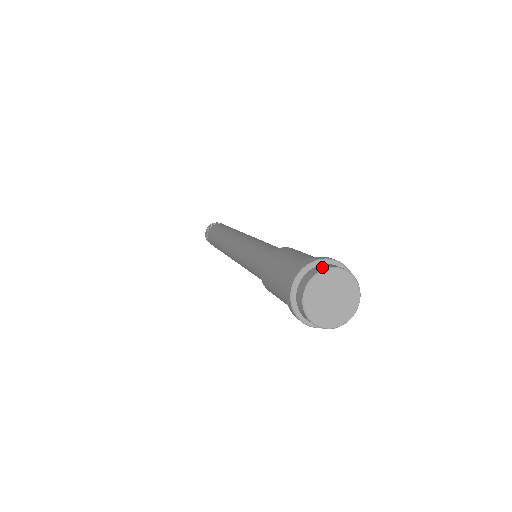
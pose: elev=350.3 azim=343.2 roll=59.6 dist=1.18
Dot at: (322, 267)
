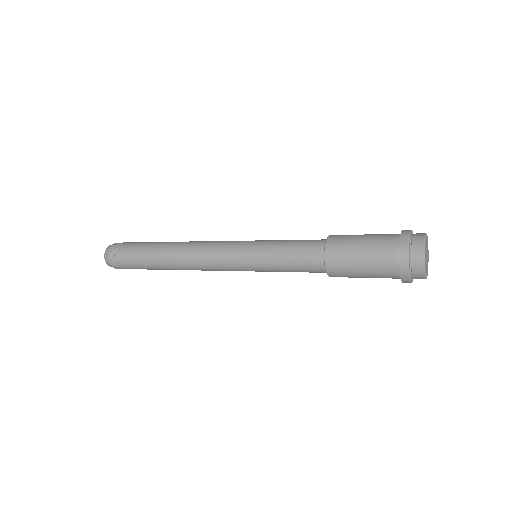
Dot at: occluded
